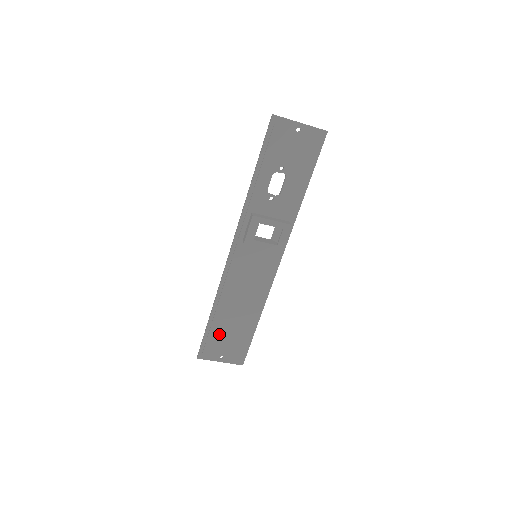
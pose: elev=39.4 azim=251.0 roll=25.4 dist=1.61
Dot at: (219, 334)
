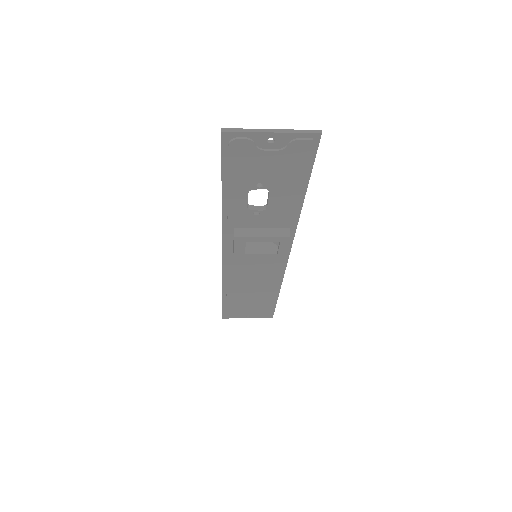
Dot at: (238, 306)
